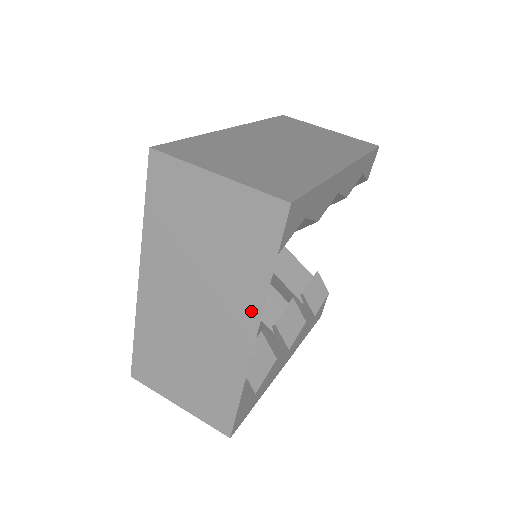
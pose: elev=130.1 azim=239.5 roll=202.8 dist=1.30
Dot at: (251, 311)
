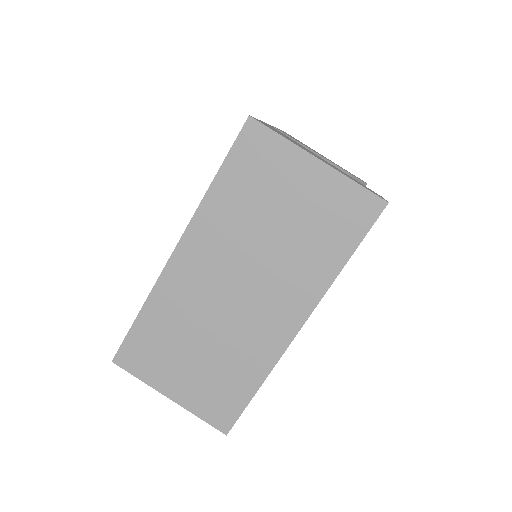
Dot at: occluded
